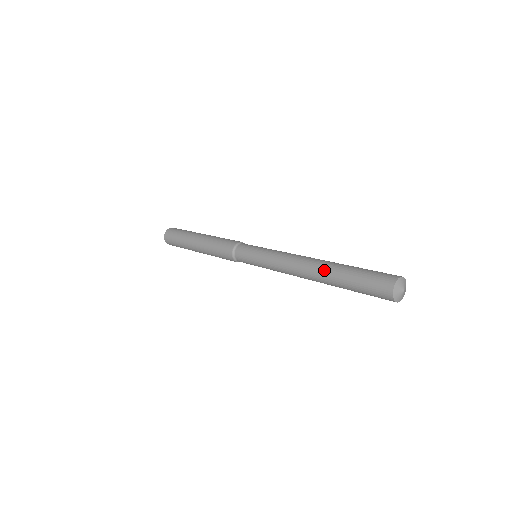
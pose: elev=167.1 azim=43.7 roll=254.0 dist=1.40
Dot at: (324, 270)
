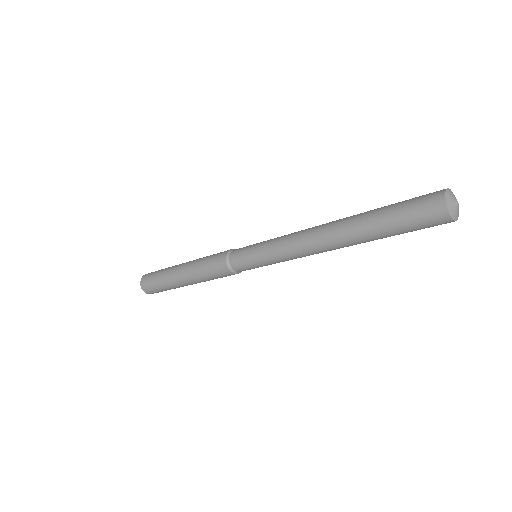
Dot at: (348, 218)
